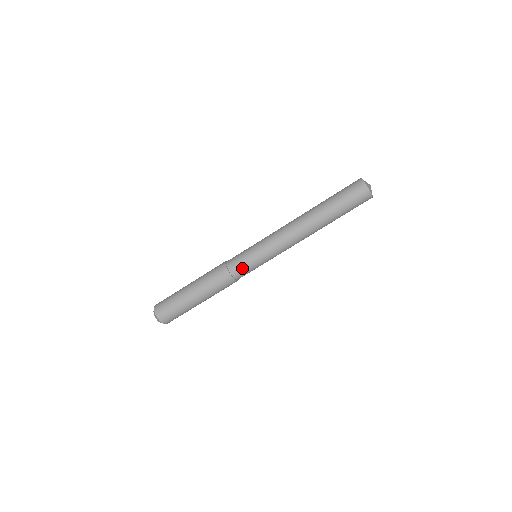
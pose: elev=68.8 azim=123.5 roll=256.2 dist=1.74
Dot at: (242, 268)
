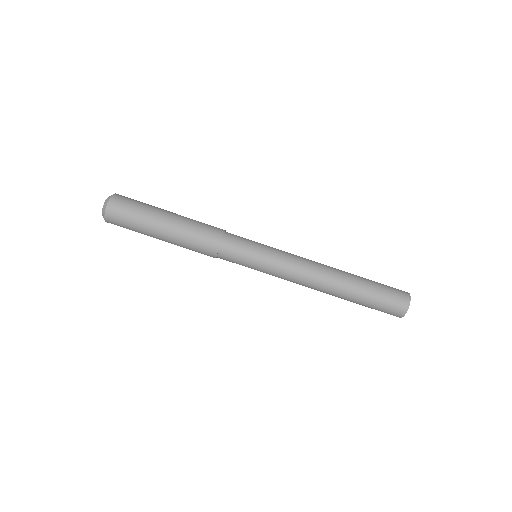
Dot at: (233, 261)
